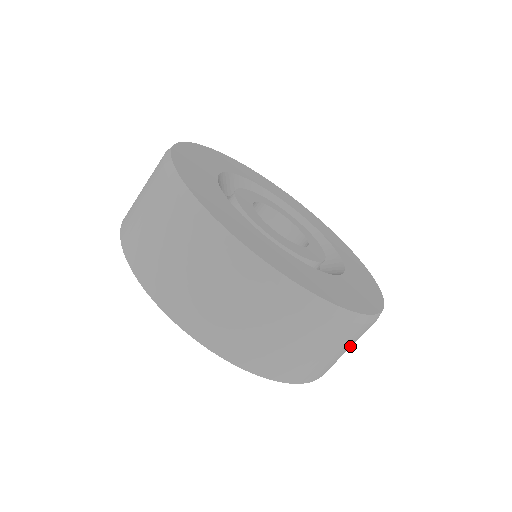
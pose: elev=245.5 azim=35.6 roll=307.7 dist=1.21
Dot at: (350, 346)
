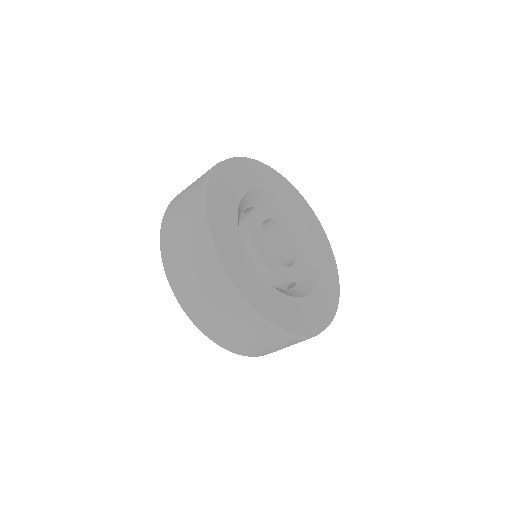
Dot at: (286, 346)
